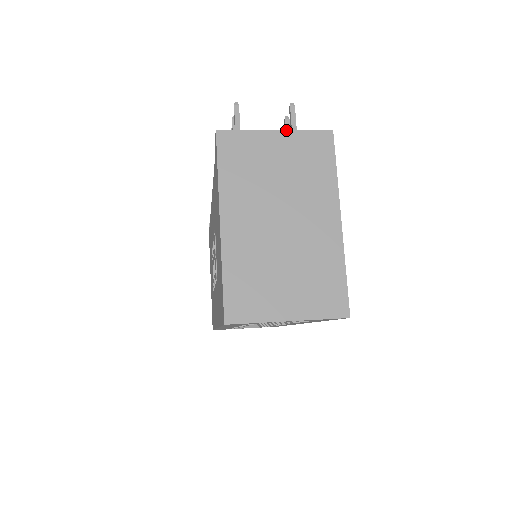
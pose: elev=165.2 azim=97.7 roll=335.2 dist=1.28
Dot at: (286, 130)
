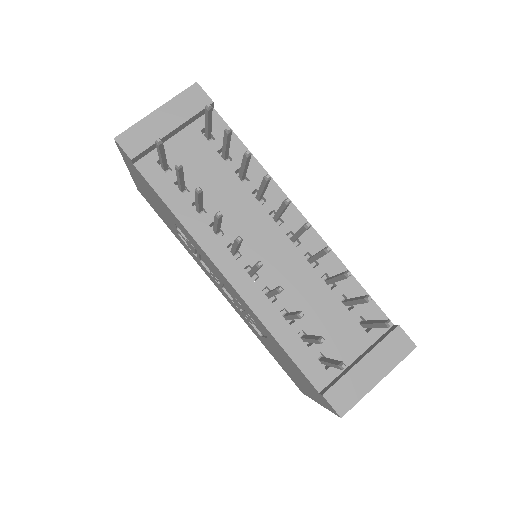
Dot at: occluded
